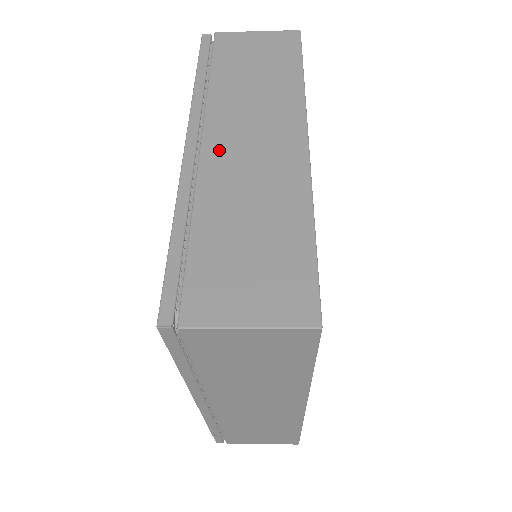
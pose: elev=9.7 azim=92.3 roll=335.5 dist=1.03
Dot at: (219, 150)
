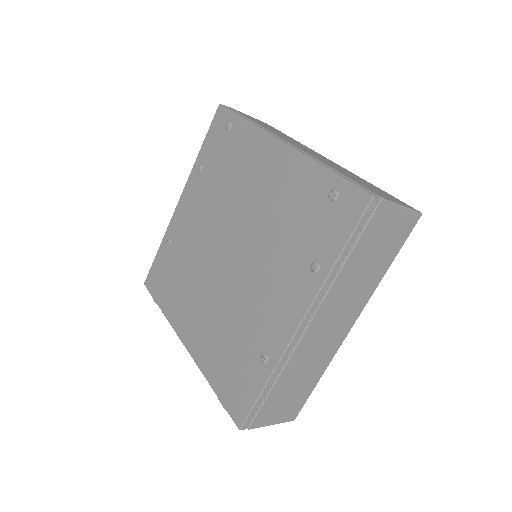
Dot at: (302, 149)
